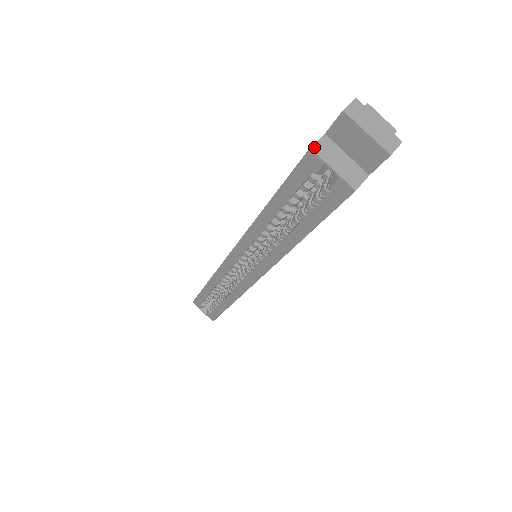
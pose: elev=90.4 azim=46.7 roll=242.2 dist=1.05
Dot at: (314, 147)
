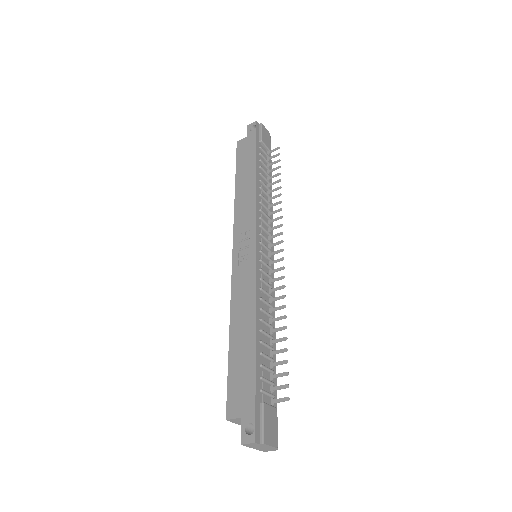
Dot at: (229, 420)
